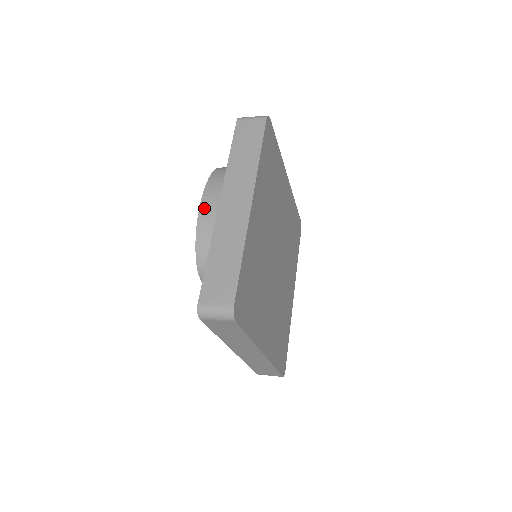
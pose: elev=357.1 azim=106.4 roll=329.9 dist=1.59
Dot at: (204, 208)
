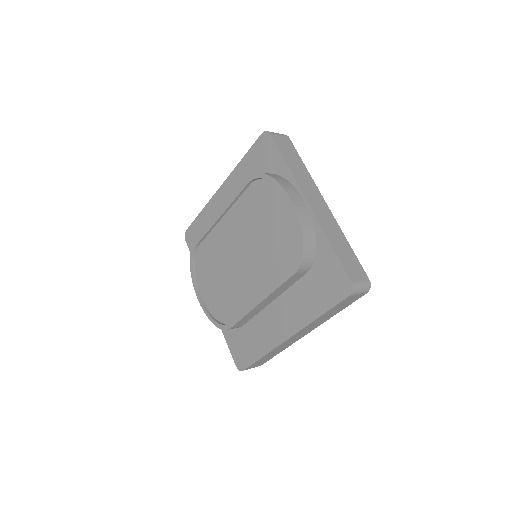
Dot at: (298, 206)
